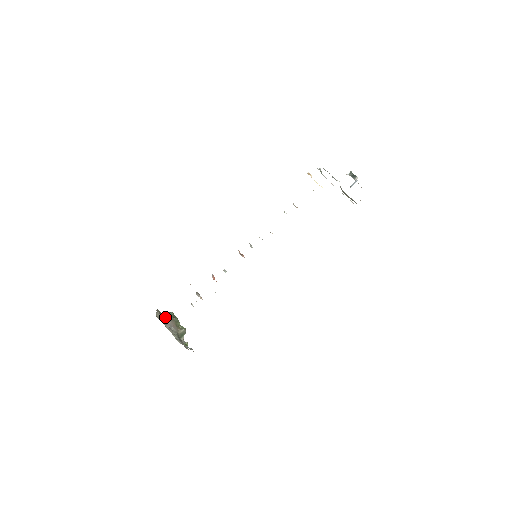
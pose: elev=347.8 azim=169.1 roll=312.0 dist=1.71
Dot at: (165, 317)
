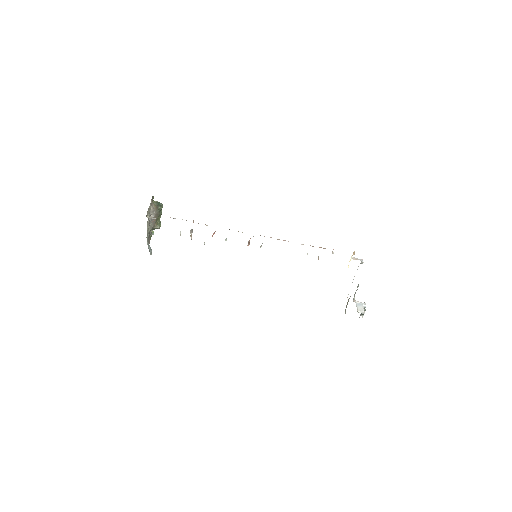
Dot at: (153, 209)
